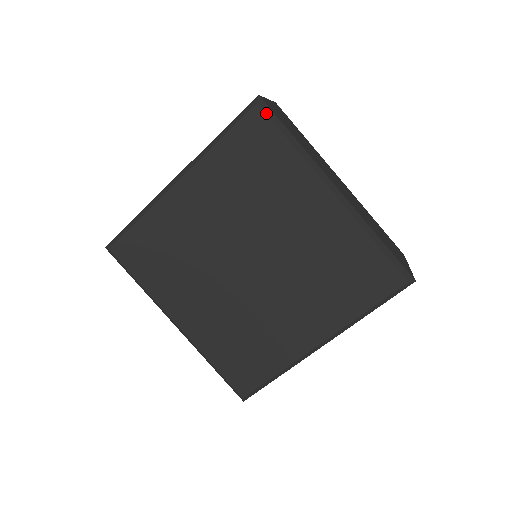
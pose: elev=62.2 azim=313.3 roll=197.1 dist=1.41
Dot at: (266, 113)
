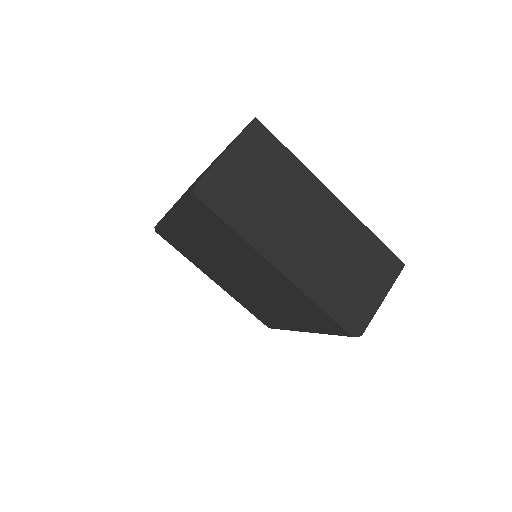
Dot at: (204, 203)
